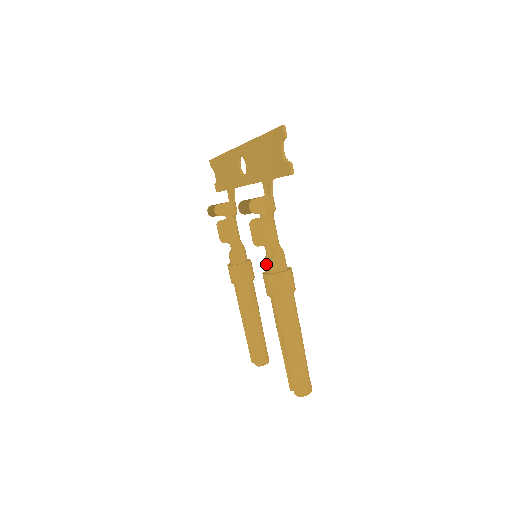
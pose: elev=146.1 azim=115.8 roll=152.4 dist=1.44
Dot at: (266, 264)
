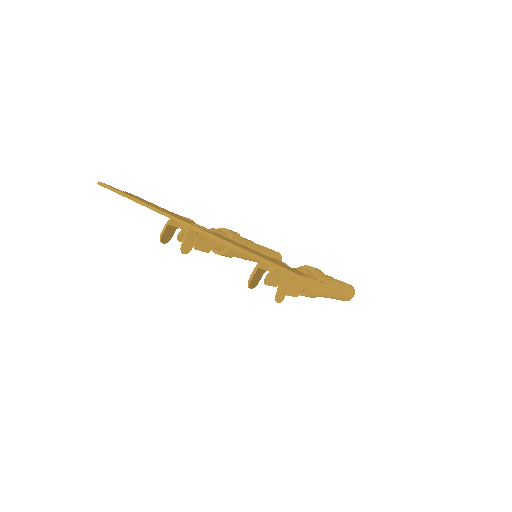
Dot at: occluded
